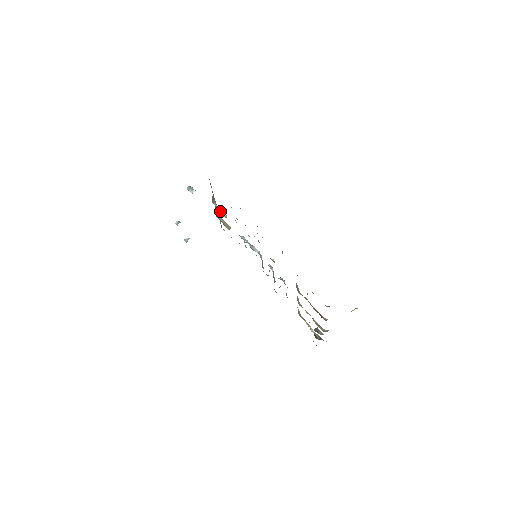
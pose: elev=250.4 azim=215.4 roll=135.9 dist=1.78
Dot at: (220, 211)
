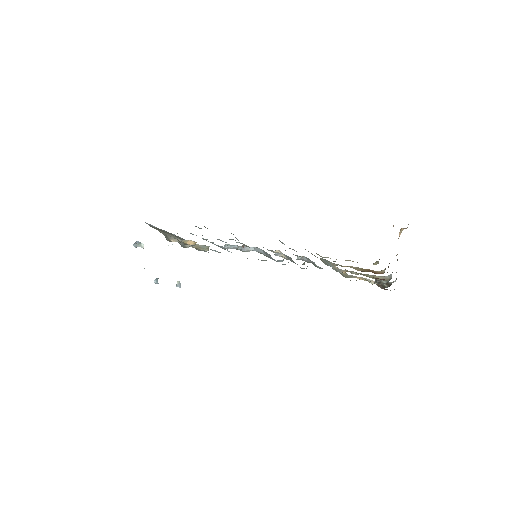
Dot at: (184, 243)
